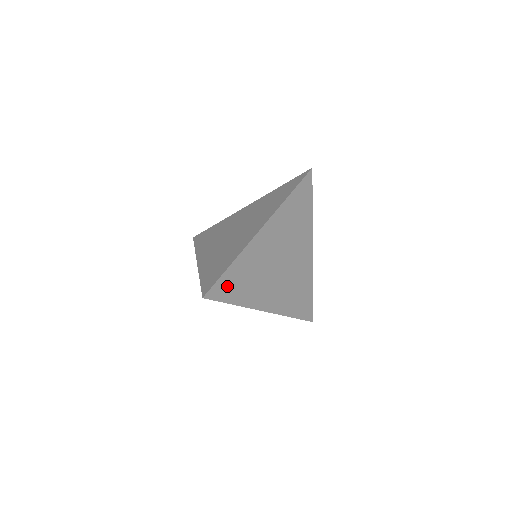
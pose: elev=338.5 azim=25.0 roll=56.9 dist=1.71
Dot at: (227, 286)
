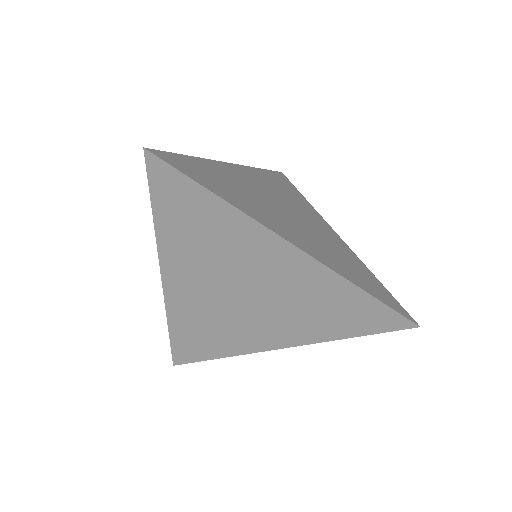
Dot at: (192, 169)
